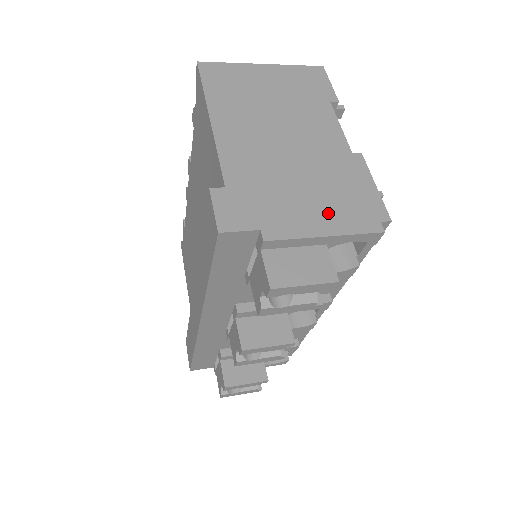
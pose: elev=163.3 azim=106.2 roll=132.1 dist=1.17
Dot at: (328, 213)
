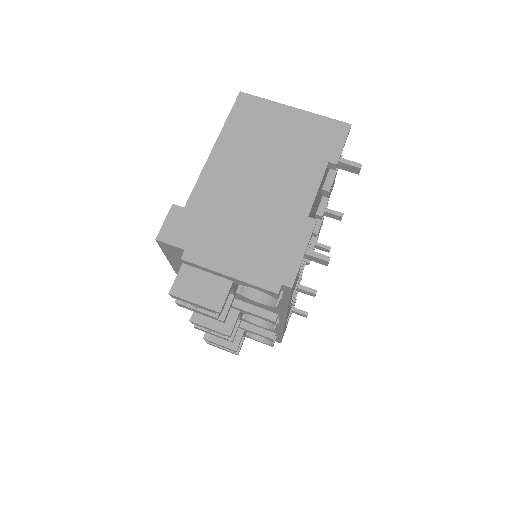
Dot at: (245, 259)
